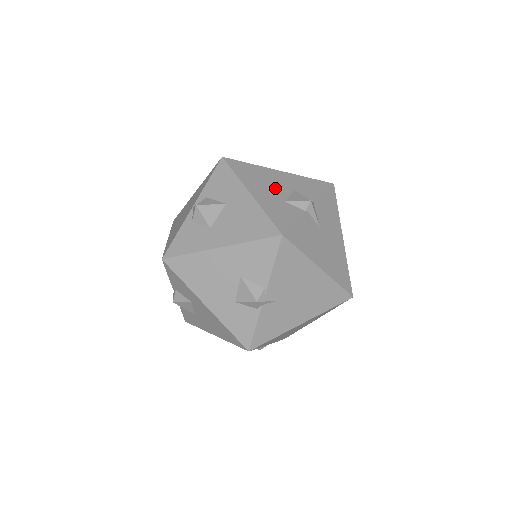
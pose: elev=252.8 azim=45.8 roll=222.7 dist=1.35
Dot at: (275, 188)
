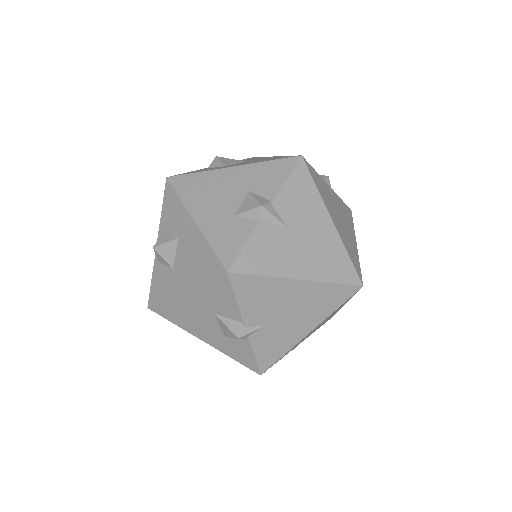
Dot at: (224, 199)
